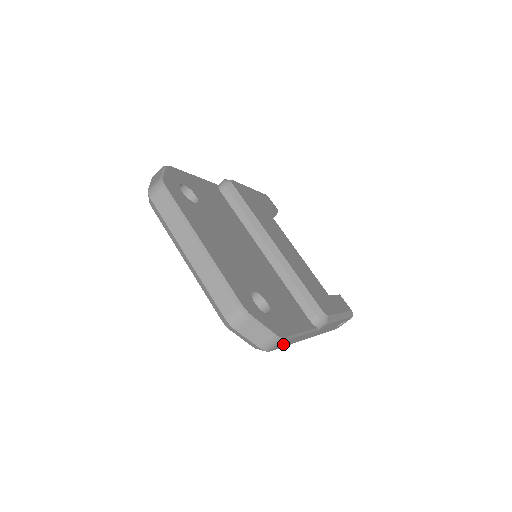
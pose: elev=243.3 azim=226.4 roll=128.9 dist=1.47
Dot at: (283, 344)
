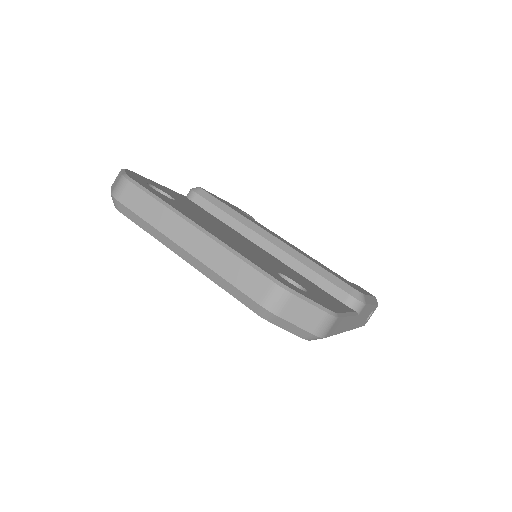
Dot at: (335, 328)
